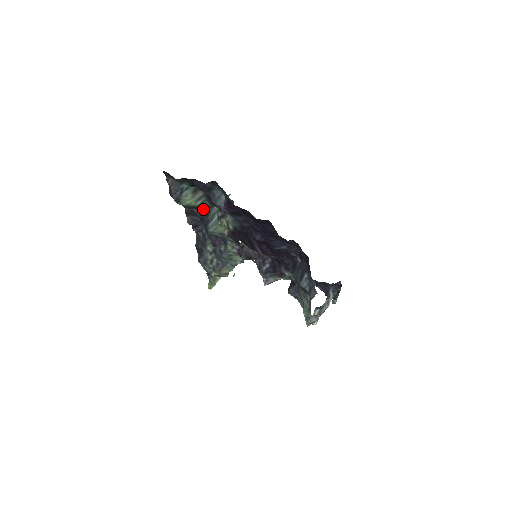
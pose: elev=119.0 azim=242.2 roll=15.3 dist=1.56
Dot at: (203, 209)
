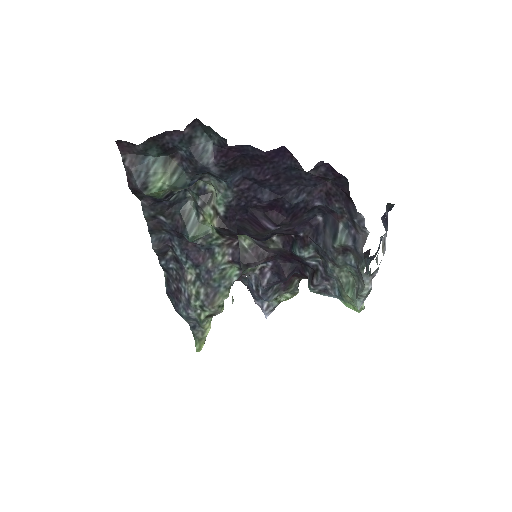
Dot at: (173, 210)
